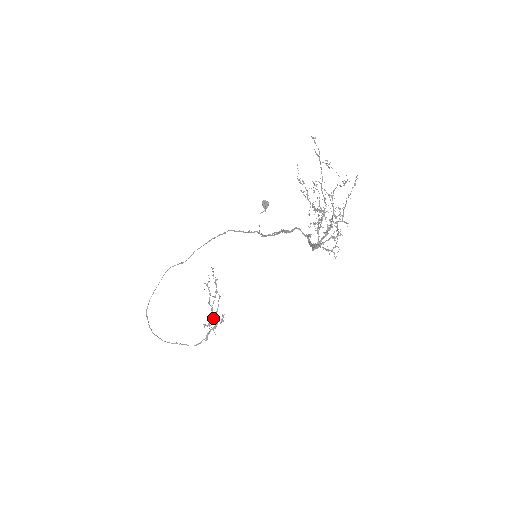
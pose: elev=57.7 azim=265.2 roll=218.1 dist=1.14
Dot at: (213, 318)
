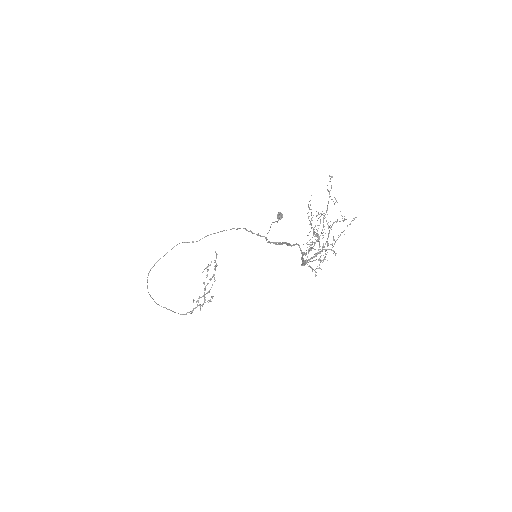
Dot at: (203, 296)
